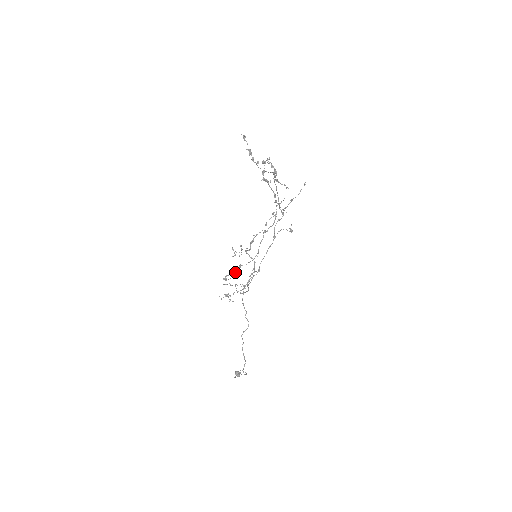
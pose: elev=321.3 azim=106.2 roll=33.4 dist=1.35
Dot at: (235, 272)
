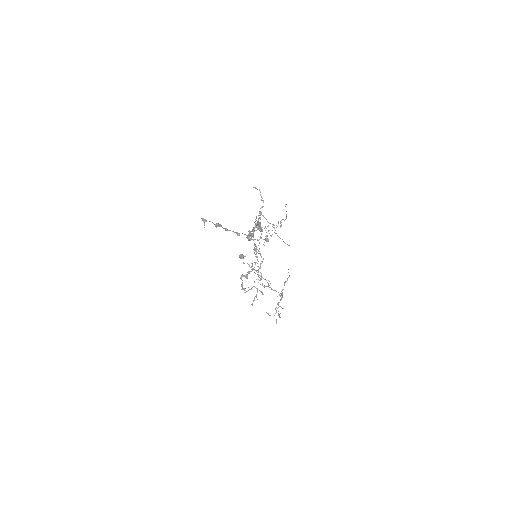
Dot at: (247, 278)
